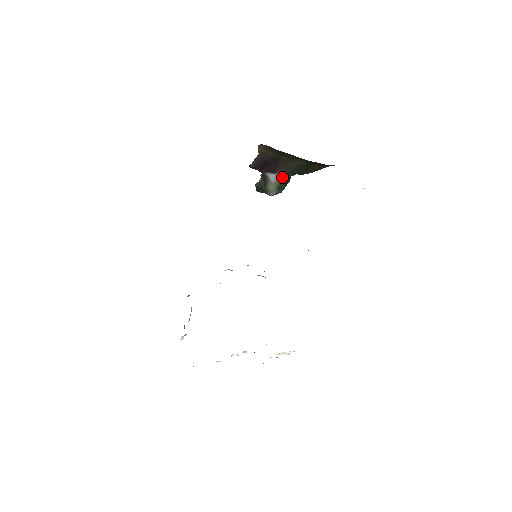
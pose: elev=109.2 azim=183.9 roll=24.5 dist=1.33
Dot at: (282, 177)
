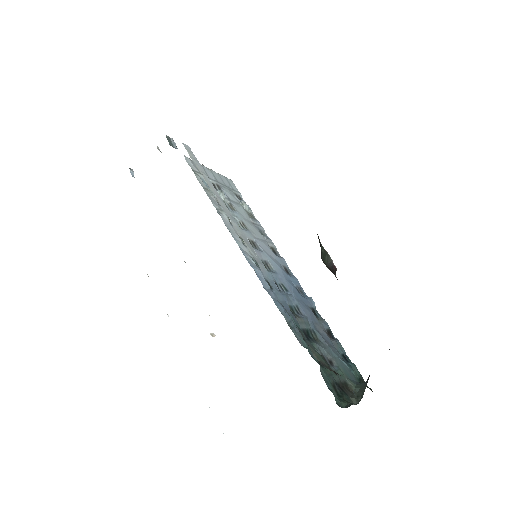
Dot at: occluded
